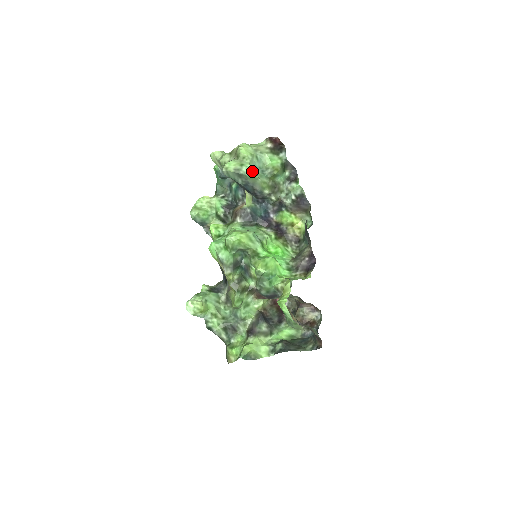
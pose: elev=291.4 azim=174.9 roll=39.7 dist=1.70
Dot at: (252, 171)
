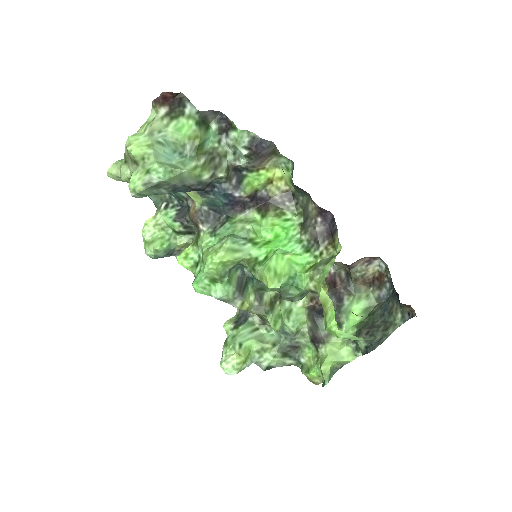
Dot at: (166, 169)
